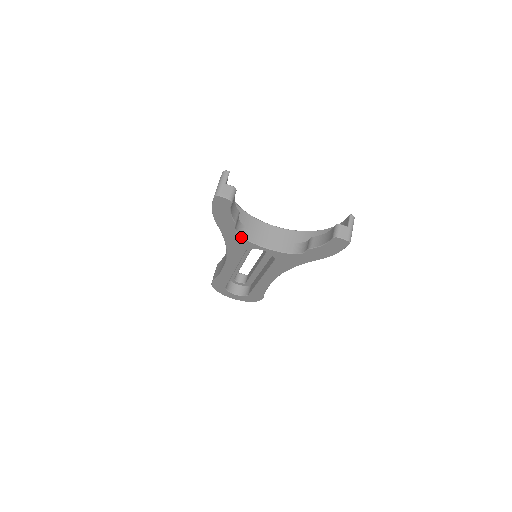
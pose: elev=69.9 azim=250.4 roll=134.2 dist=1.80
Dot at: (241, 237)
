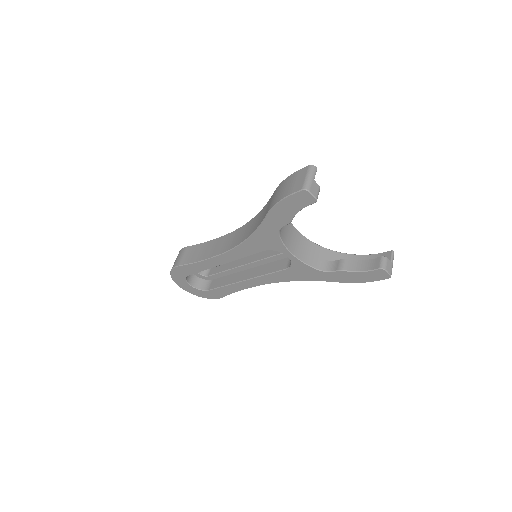
Dot at: (279, 236)
